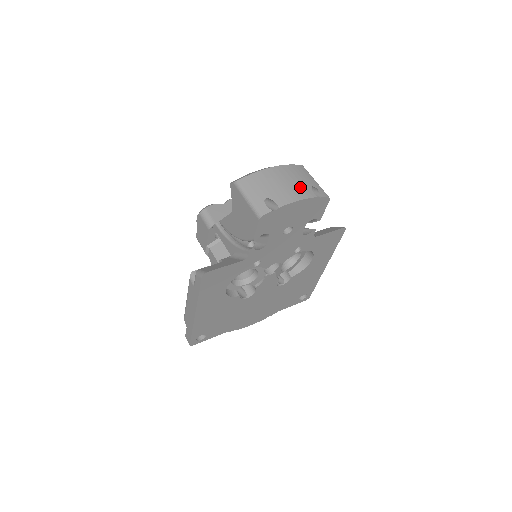
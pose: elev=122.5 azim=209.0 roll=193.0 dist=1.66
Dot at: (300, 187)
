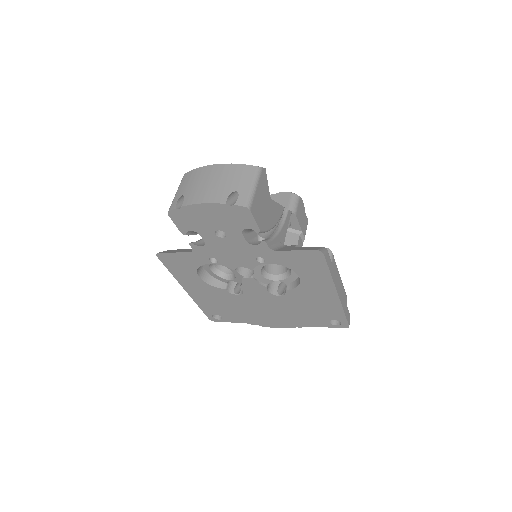
Dot at: (218, 190)
